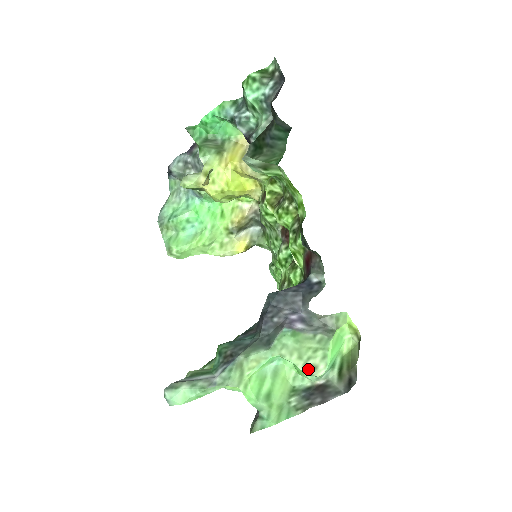
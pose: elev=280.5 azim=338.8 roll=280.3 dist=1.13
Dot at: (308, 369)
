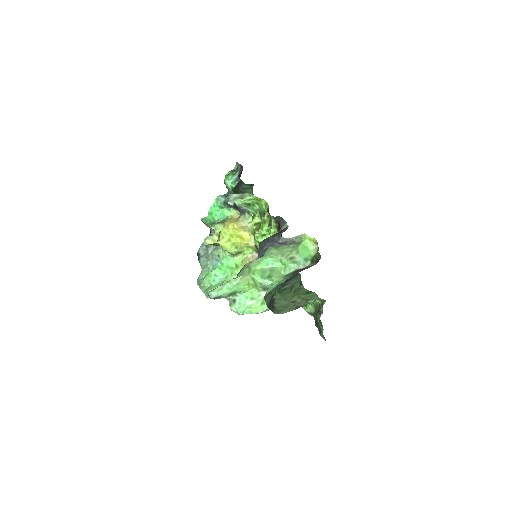
Dot at: (289, 259)
